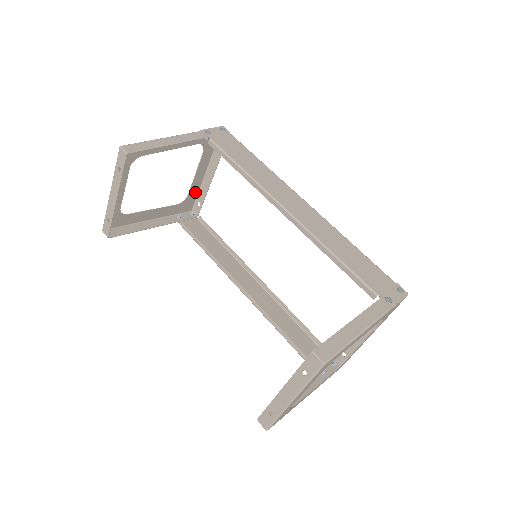
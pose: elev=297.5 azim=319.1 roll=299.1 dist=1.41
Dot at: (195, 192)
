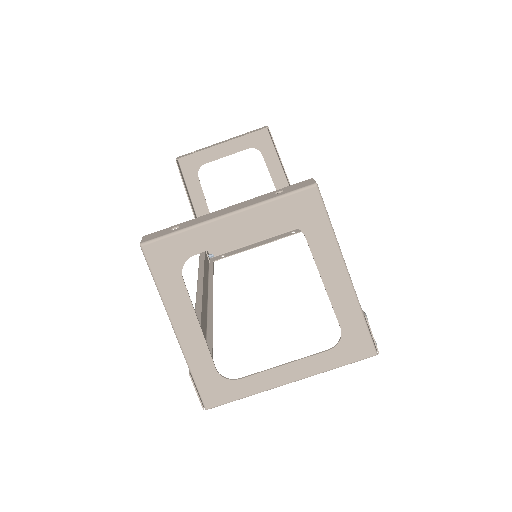
Dot at: (233, 246)
